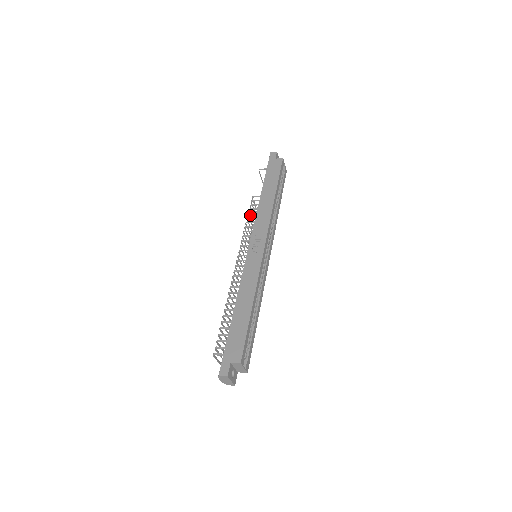
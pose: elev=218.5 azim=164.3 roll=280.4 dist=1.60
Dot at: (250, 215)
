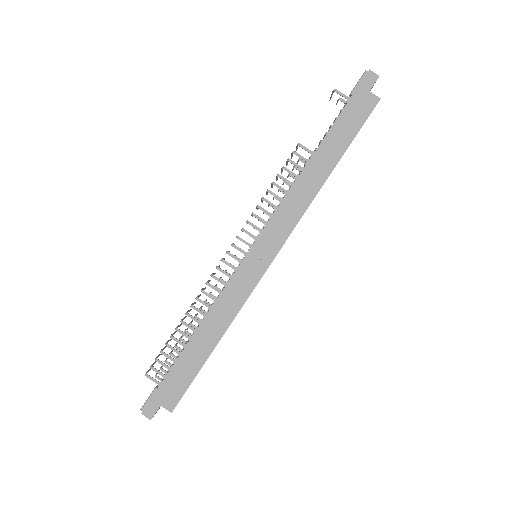
Dot at: (281, 170)
